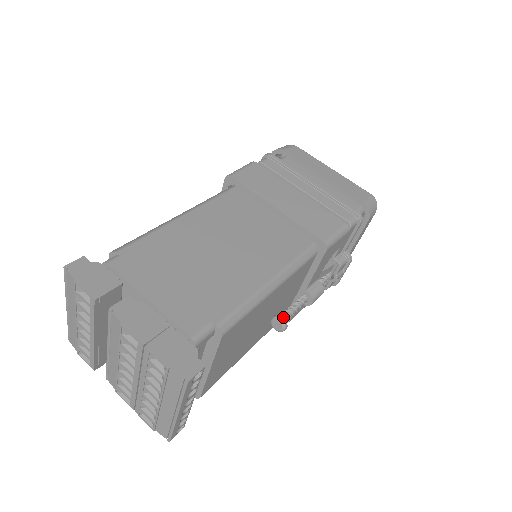
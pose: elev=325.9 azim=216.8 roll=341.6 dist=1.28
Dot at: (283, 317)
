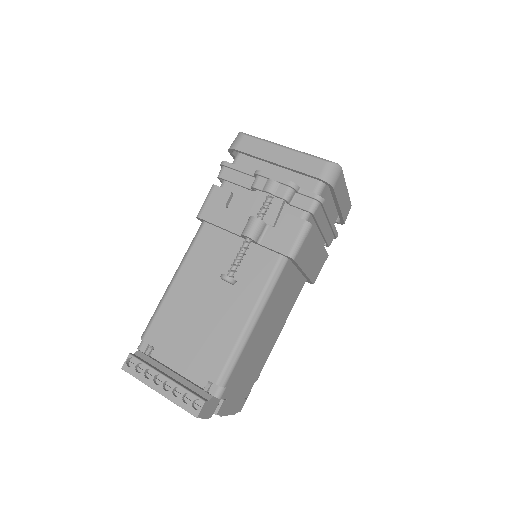
Dot at: occluded
